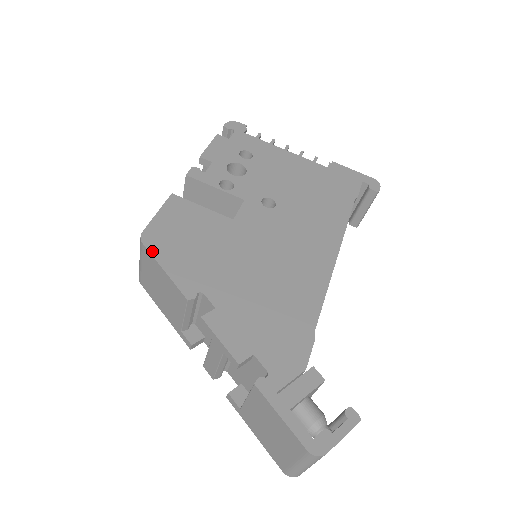
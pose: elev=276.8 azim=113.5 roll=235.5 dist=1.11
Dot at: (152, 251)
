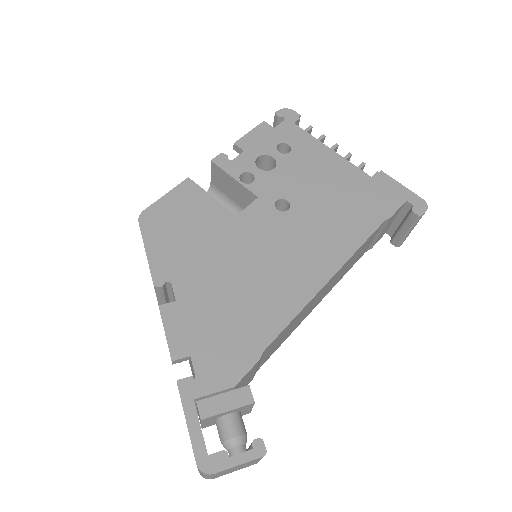
Dot at: (143, 231)
